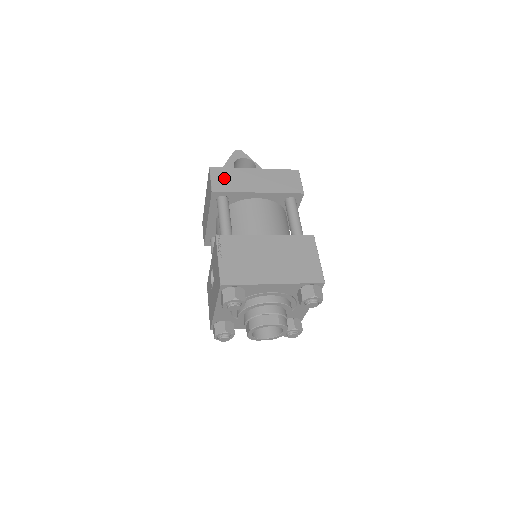
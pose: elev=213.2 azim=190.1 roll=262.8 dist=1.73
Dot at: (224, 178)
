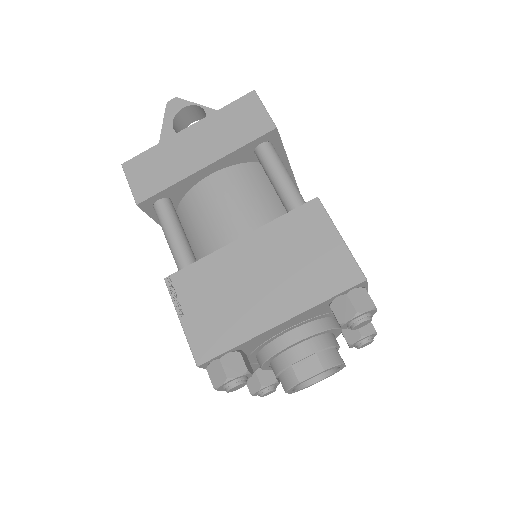
Dot at: (147, 172)
